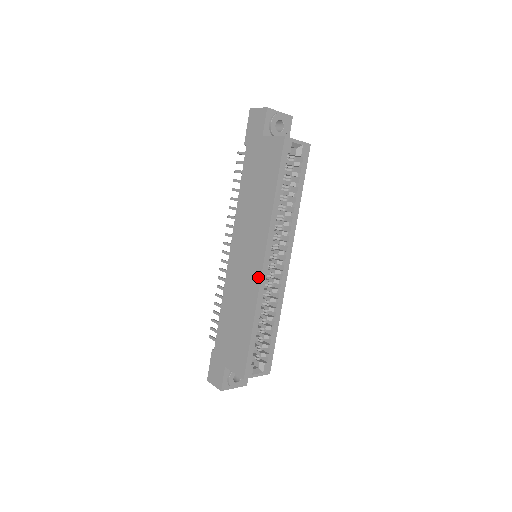
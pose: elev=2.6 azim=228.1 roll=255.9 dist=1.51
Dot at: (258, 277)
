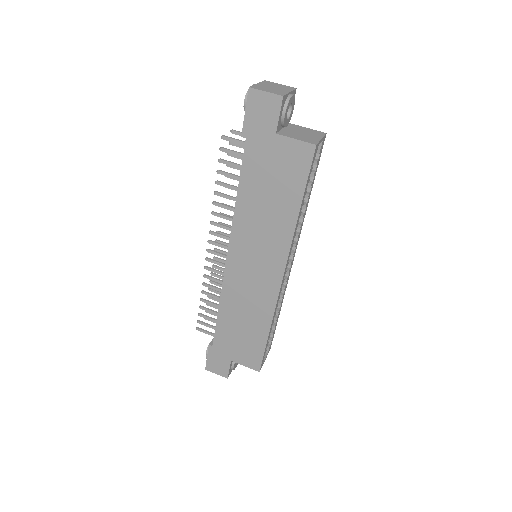
Dot at: (275, 290)
